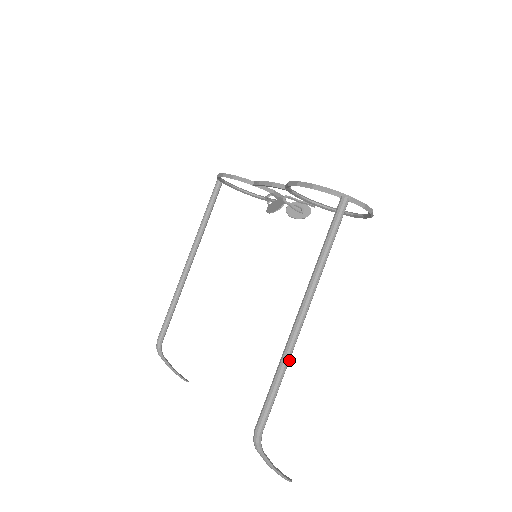
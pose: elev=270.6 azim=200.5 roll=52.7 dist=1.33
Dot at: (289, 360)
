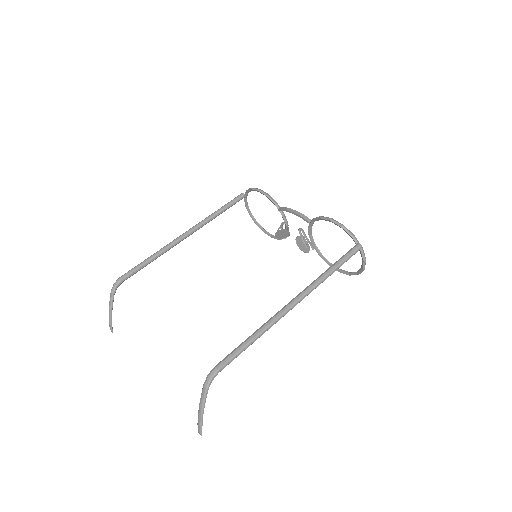
Dot at: (268, 329)
